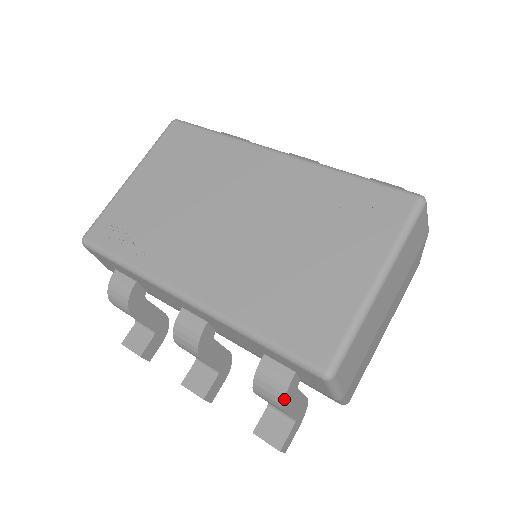
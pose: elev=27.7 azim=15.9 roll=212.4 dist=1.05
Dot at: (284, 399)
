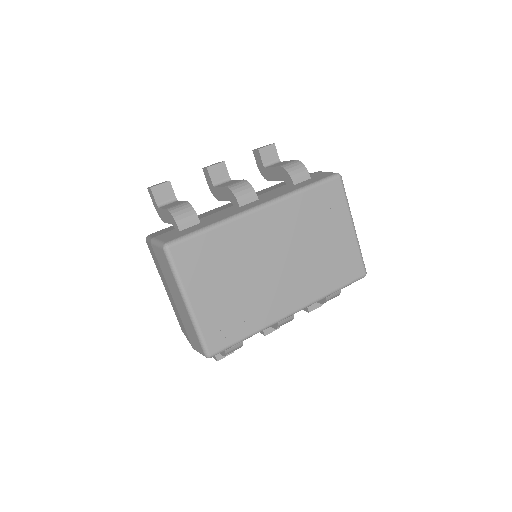
Dot at: occluded
